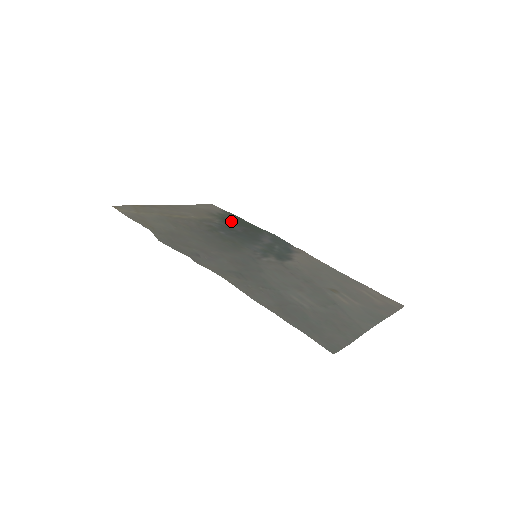
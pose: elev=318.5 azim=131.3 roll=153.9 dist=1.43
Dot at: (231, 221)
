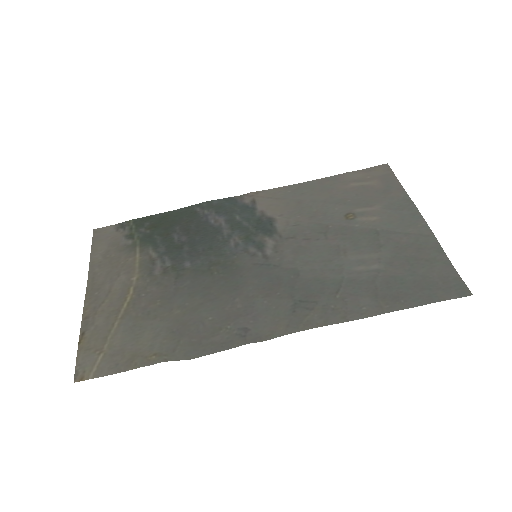
Dot at: (155, 234)
